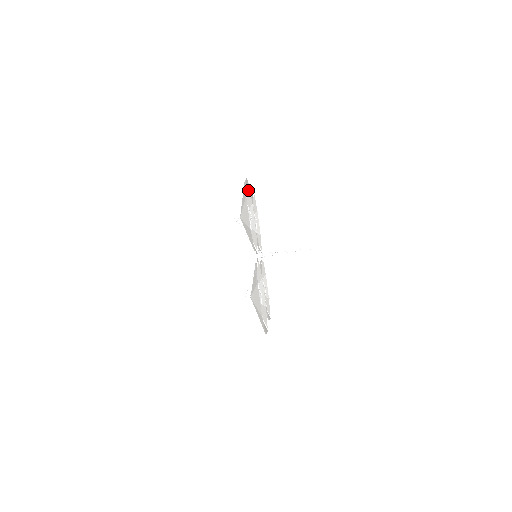
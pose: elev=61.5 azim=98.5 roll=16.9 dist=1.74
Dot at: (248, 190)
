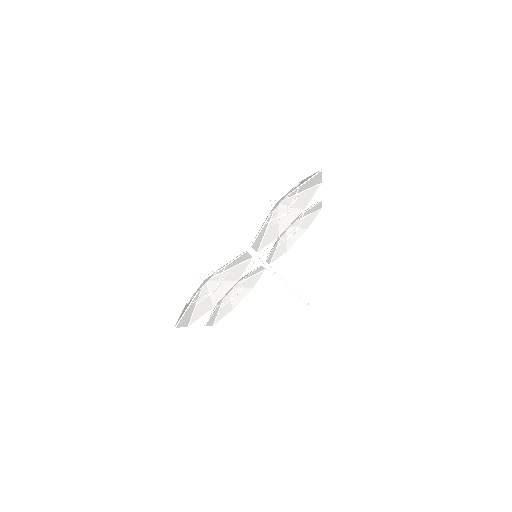
Dot at: (282, 252)
